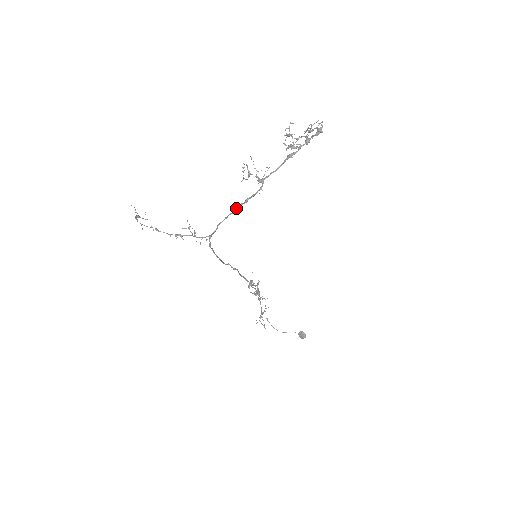
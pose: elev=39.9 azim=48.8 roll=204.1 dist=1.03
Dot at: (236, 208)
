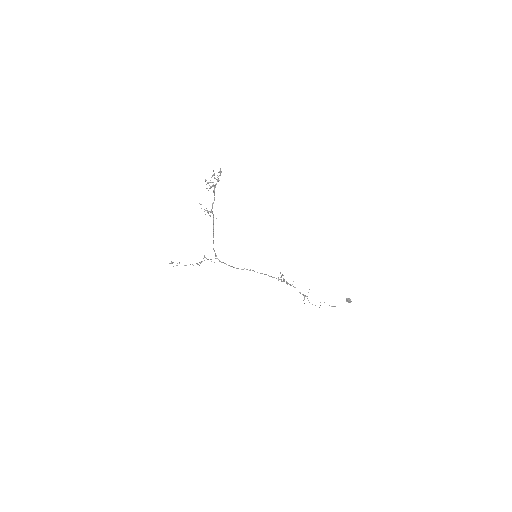
Dot at: (213, 233)
